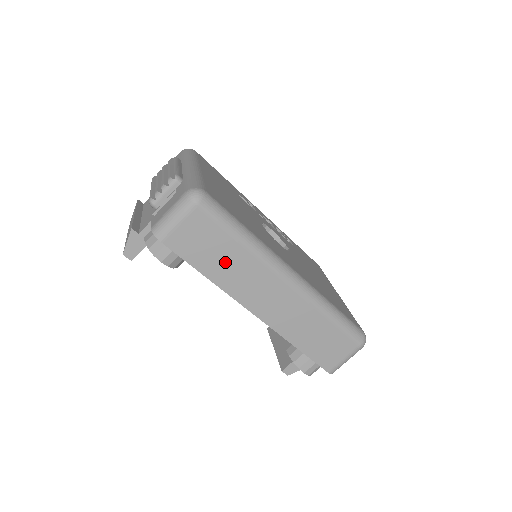
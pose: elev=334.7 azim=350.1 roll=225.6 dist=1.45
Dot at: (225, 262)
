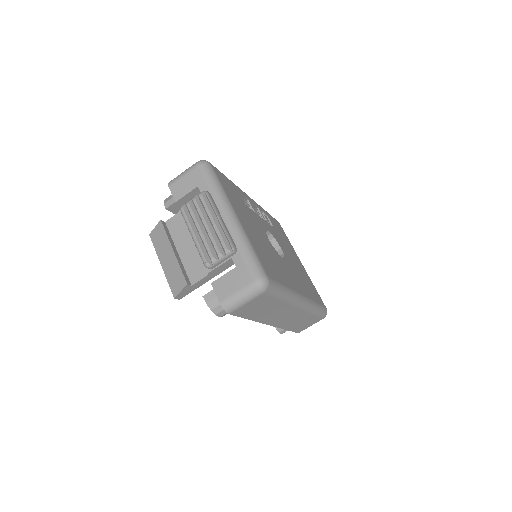
Dot at: (266, 310)
